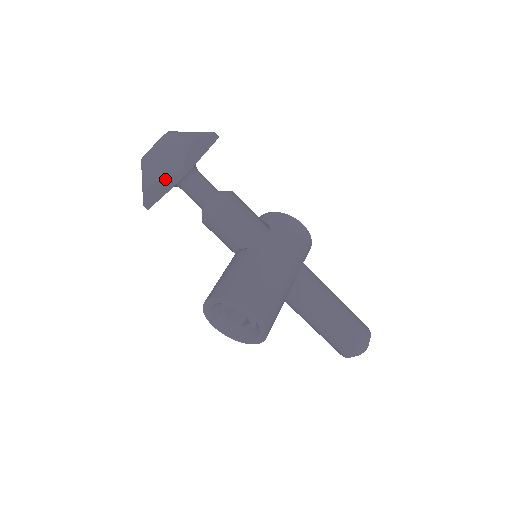
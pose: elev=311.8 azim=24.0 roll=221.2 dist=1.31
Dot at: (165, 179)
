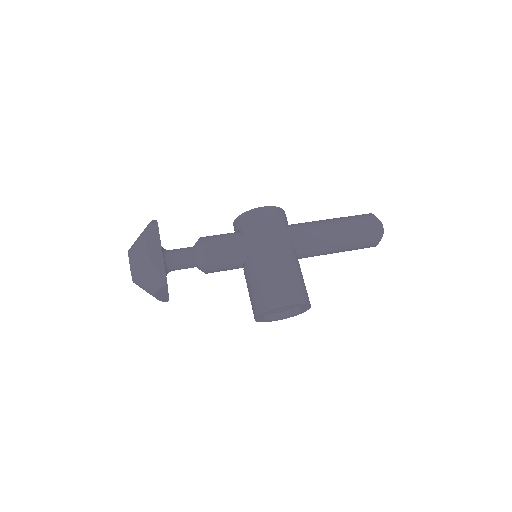
Dot at: (159, 288)
